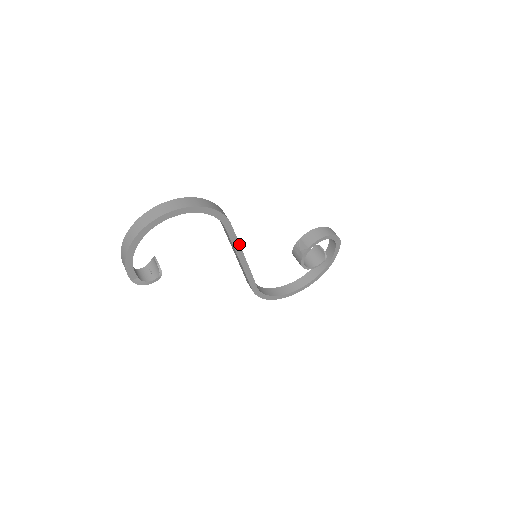
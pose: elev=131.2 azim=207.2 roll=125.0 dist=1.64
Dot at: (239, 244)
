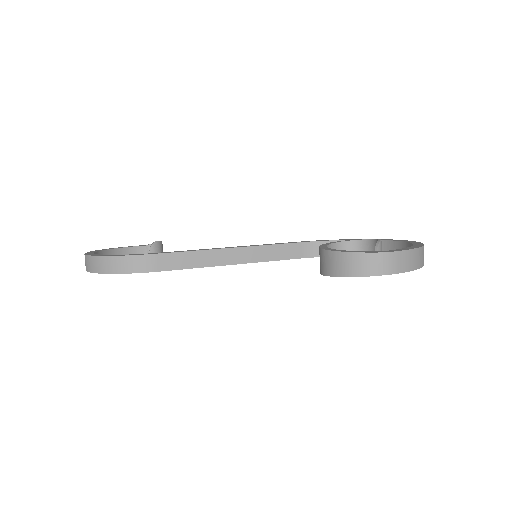
Dot at: (201, 267)
